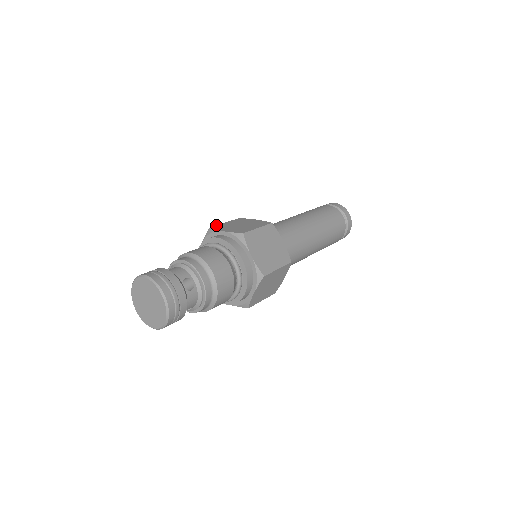
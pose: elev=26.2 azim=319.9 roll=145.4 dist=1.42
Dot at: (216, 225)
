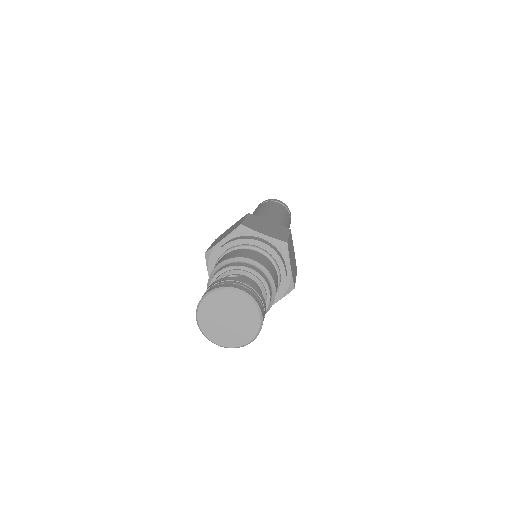
Dot at: (243, 221)
